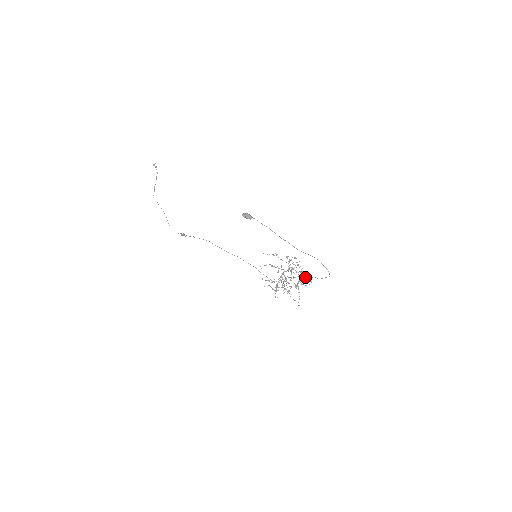
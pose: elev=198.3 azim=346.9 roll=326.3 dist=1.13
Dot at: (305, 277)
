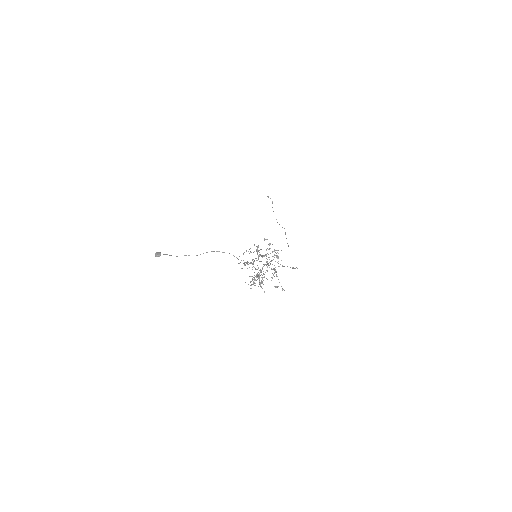
Dot at: occluded
